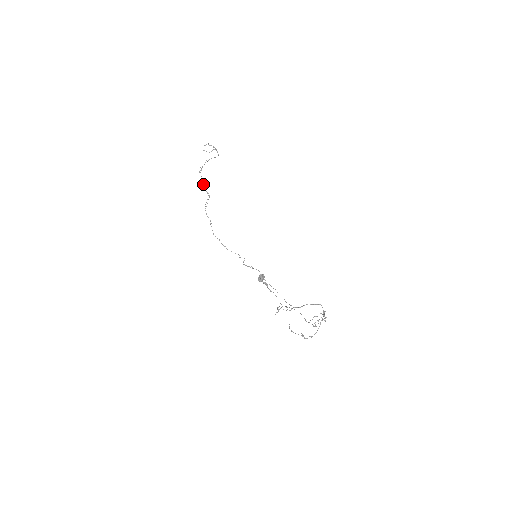
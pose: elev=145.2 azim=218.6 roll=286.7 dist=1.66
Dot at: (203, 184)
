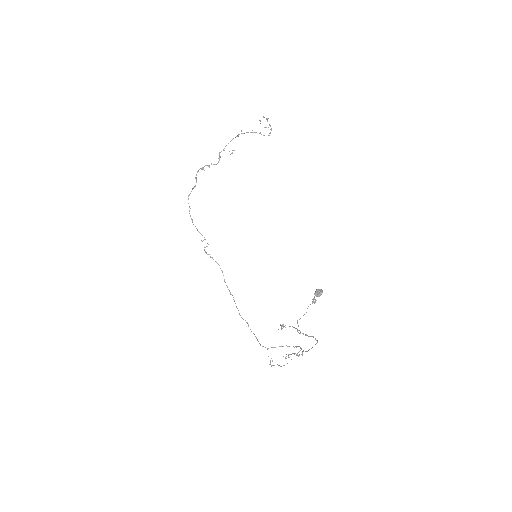
Dot at: occluded
